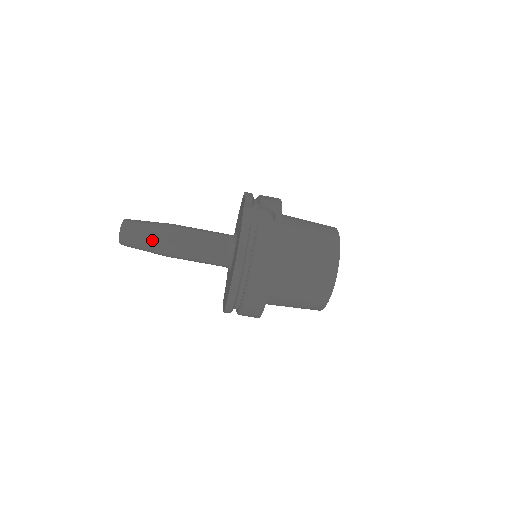
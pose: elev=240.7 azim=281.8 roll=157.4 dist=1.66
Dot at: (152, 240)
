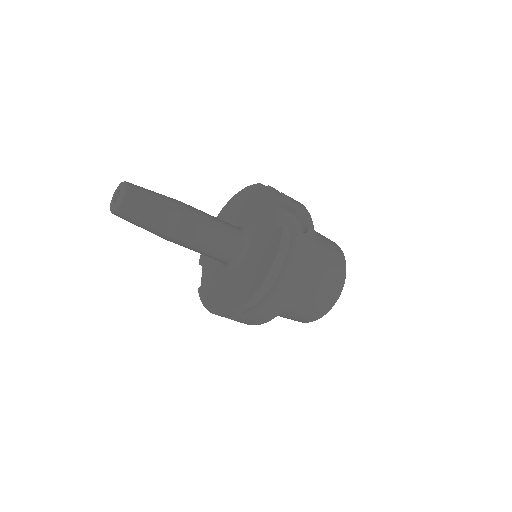
Dot at: (161, 218)
